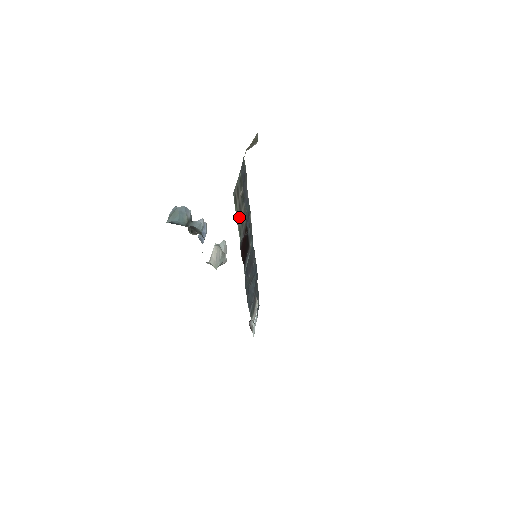
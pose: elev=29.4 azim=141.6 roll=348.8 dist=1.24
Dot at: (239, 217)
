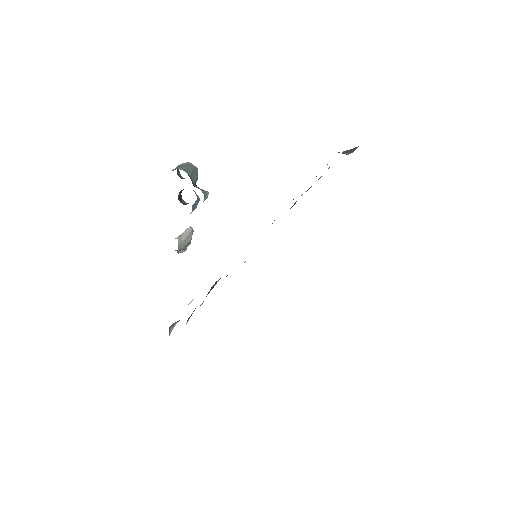
Dot at: occluded
